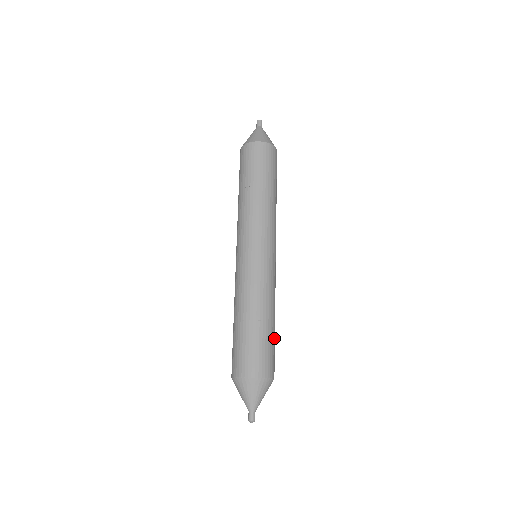
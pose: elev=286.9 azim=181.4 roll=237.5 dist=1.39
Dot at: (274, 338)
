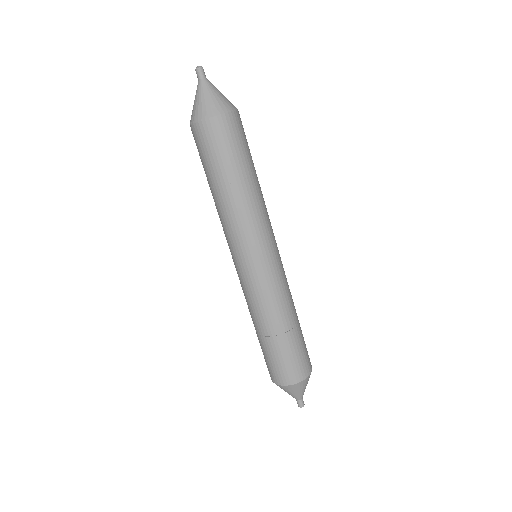
Dot at: (301, 336)
